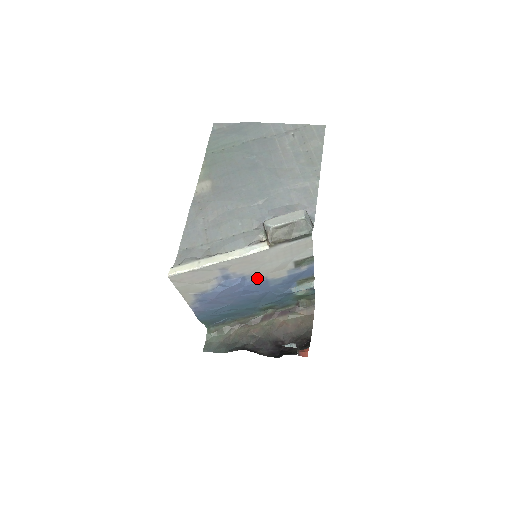
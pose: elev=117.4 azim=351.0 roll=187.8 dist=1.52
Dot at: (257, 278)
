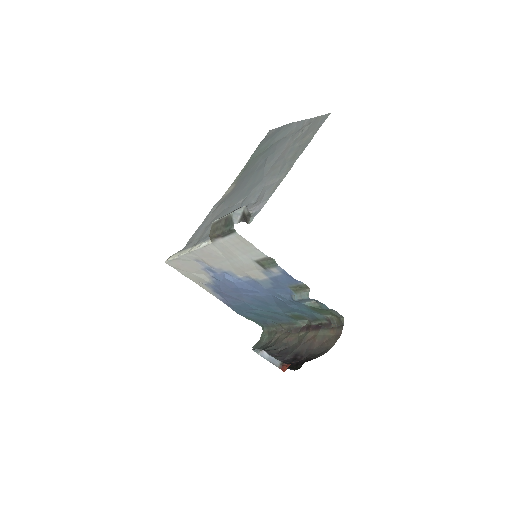
Dot at: (241, 276)
